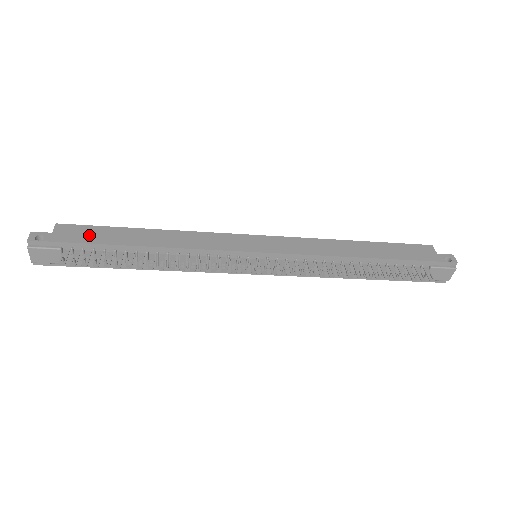
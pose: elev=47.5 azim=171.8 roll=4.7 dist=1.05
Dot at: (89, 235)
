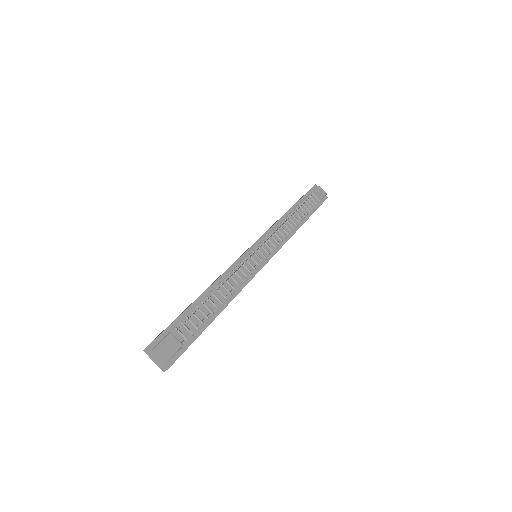
Dot at: occluded
